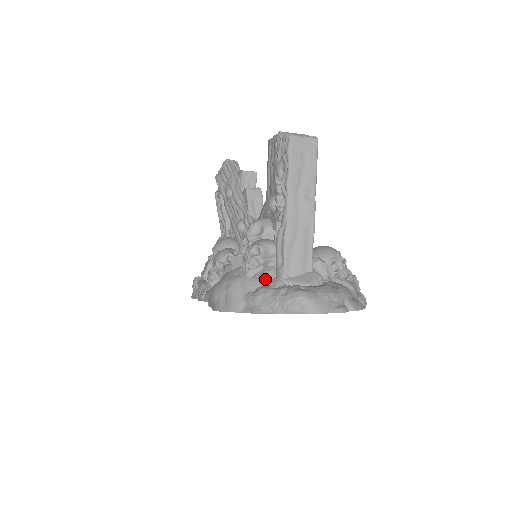
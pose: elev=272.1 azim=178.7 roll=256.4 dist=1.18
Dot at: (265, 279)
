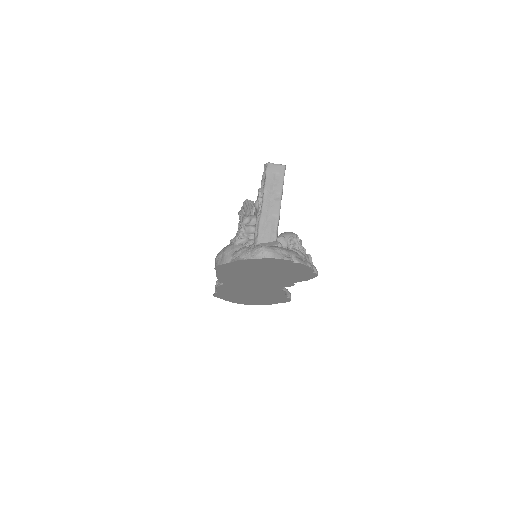
Dot at: (246, 245)
